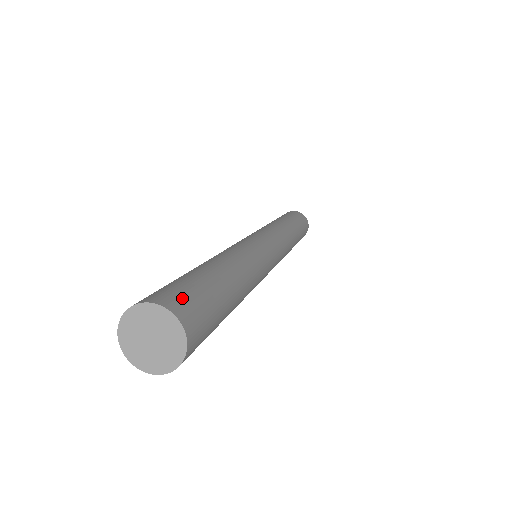
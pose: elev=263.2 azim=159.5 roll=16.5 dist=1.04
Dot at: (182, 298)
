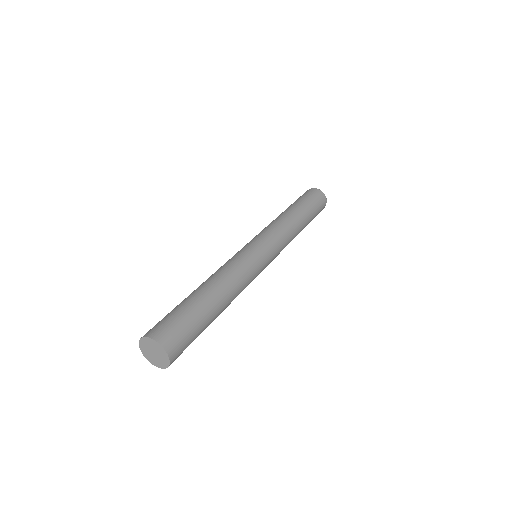
Dot at: (172, 333)
